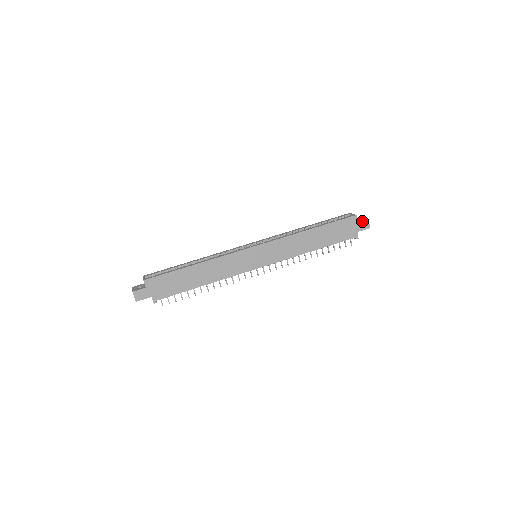
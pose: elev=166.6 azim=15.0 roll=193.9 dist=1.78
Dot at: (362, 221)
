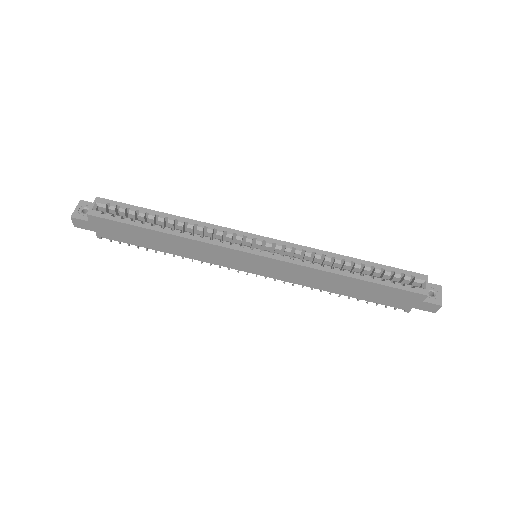
Dot at: (430, 303)
